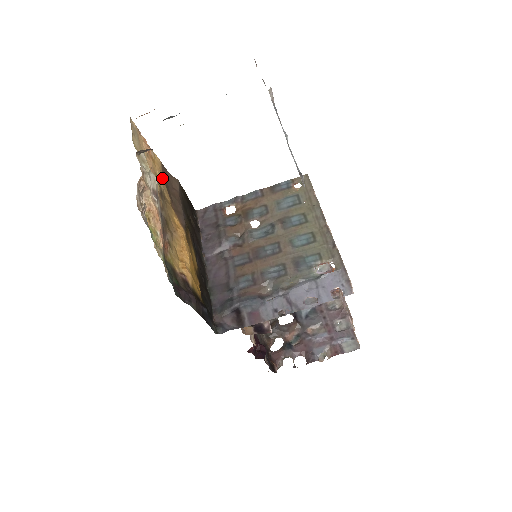
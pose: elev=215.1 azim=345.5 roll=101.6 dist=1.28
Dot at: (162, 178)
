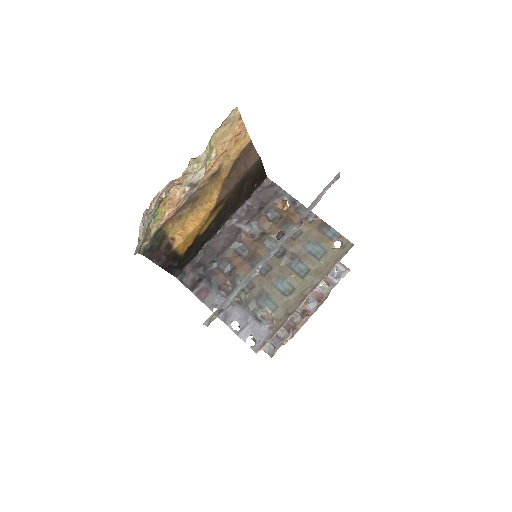
Dot at: (234, 158)
